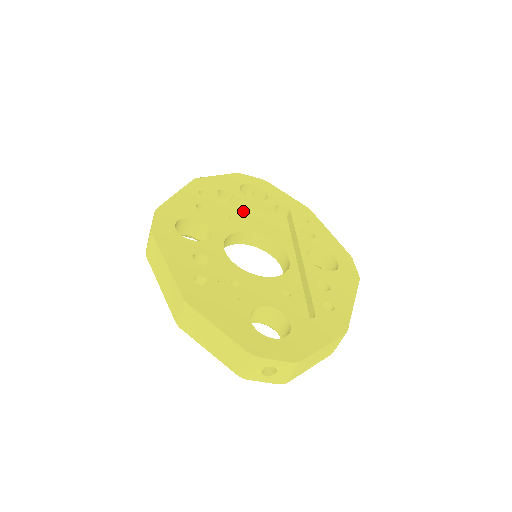
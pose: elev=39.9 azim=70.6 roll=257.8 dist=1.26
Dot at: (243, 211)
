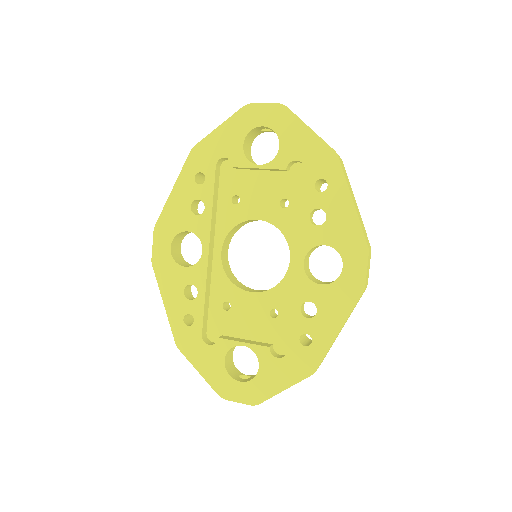
Dot at: (250, 180)
